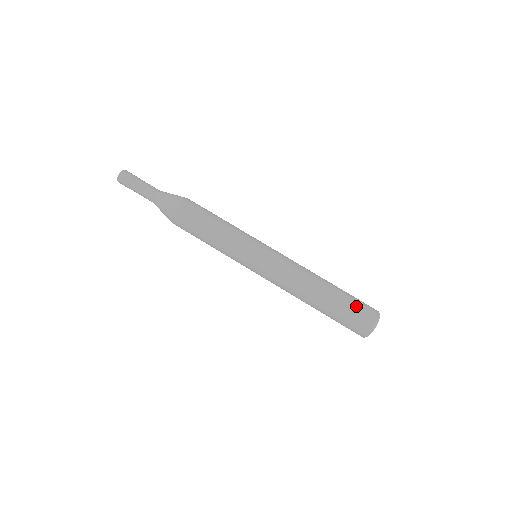
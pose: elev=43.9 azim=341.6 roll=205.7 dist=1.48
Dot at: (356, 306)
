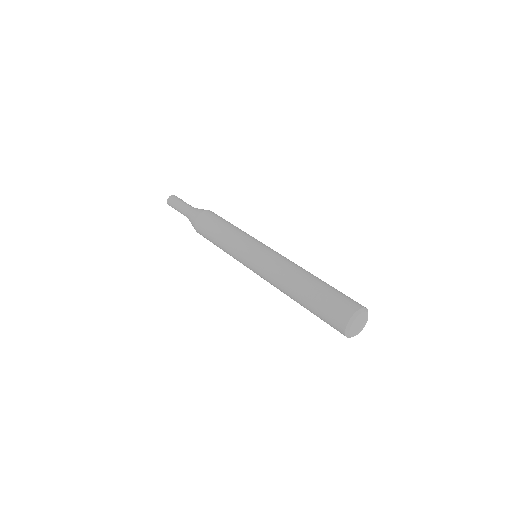
Dot at: (333, 299)
